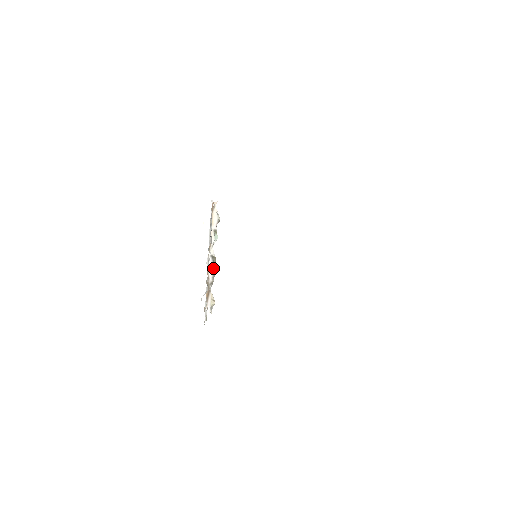
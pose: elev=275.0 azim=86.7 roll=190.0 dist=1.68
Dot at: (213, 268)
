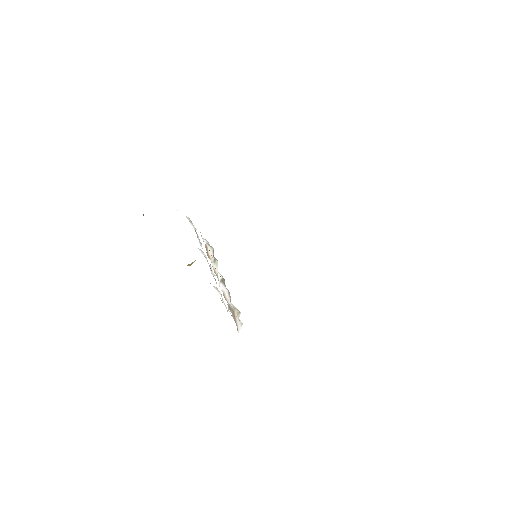
Dot at: (225, 285)
